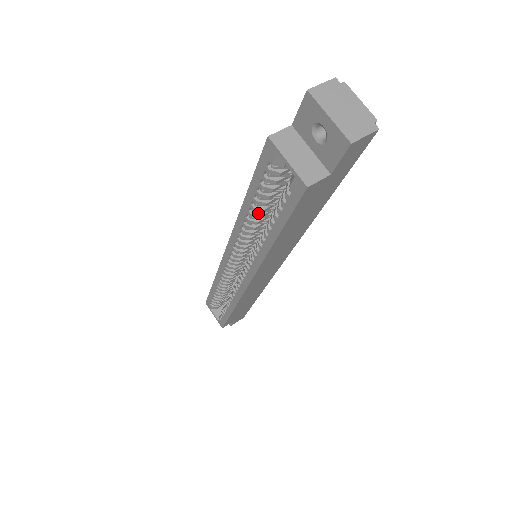
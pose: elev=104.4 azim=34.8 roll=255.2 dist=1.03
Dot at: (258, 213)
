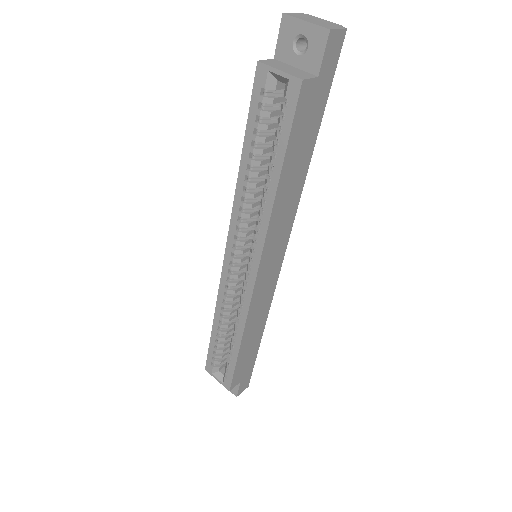
Dot at: (256, 171)
